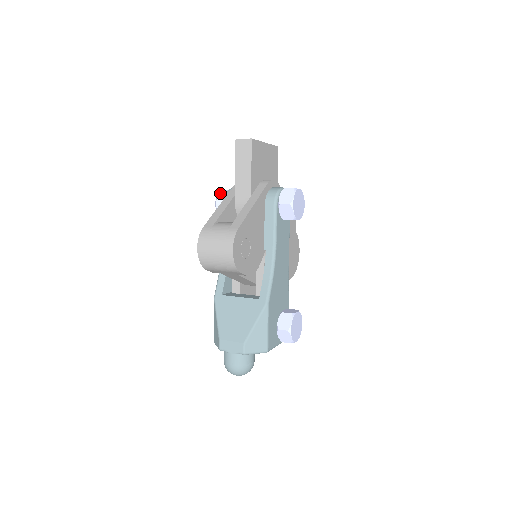
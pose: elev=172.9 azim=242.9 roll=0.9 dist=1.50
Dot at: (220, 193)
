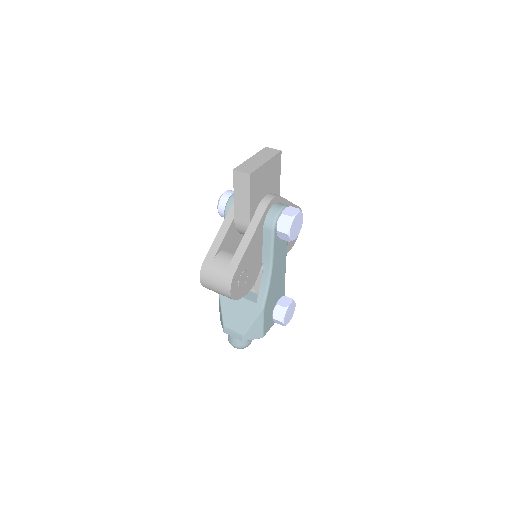
Dot at: (222, 199)
